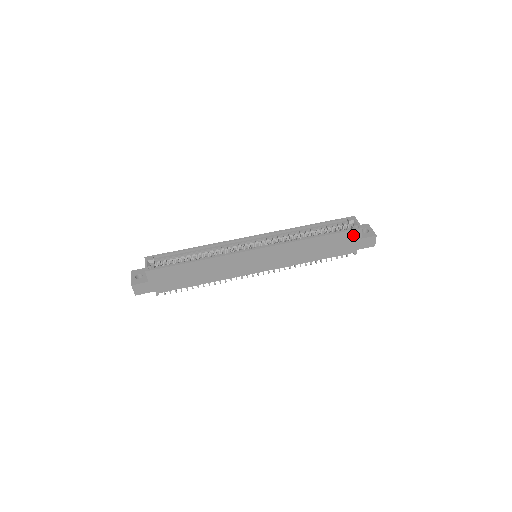
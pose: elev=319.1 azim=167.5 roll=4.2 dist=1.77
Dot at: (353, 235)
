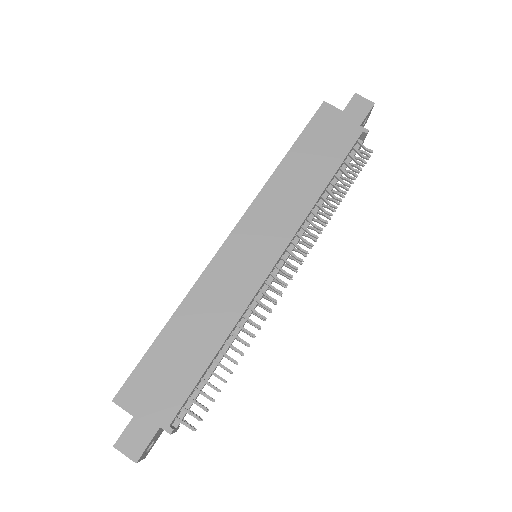
Dot at: (326, 117)
